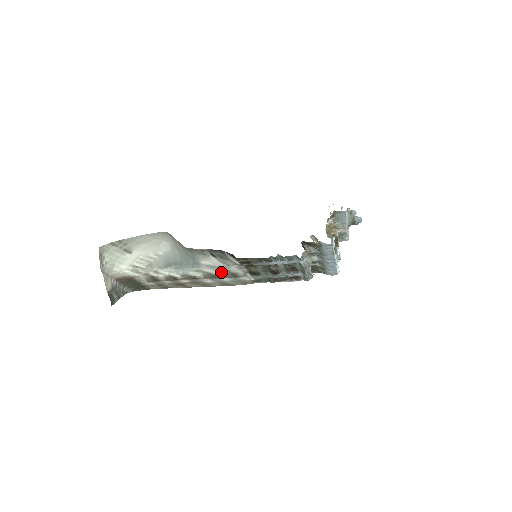
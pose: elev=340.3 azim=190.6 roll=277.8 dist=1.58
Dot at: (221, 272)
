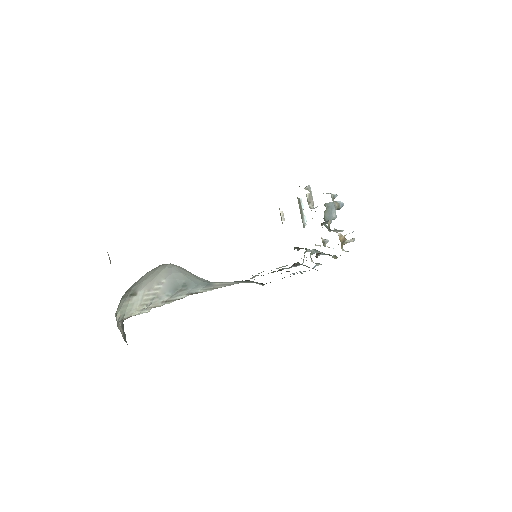
Dot at: (233, 284)
